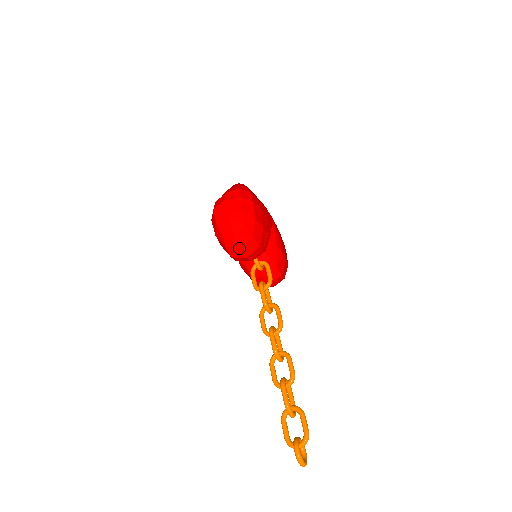
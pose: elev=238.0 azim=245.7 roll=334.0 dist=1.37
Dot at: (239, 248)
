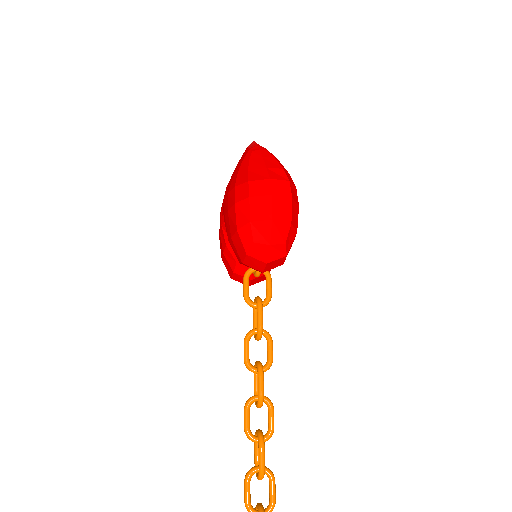
Dot at: (264, 263)
